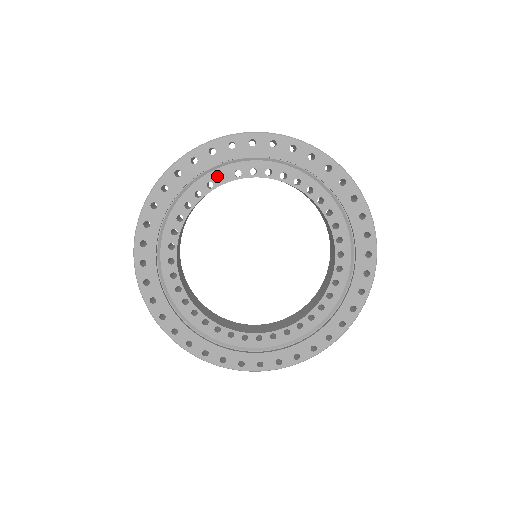
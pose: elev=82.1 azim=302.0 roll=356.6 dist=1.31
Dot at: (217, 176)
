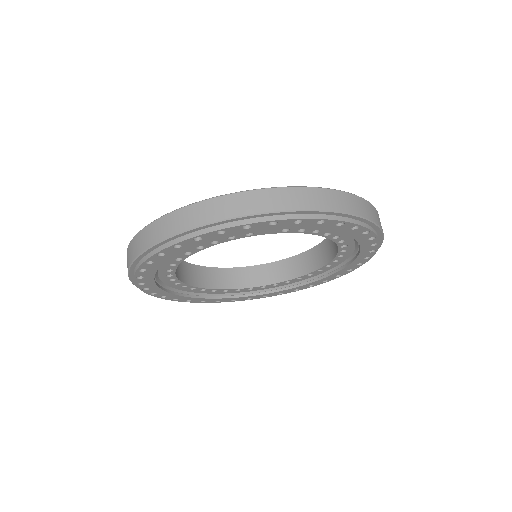
Dot at: occluded
